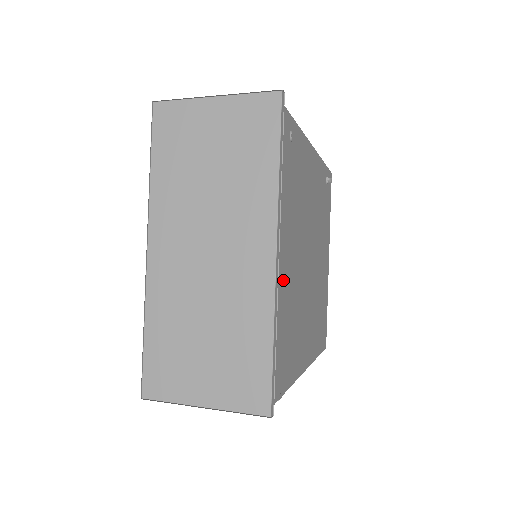
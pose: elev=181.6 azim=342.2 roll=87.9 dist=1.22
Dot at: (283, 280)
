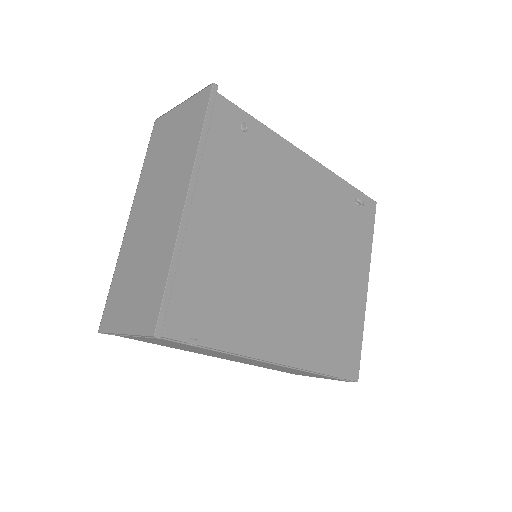
Dot at: (213, 237)
